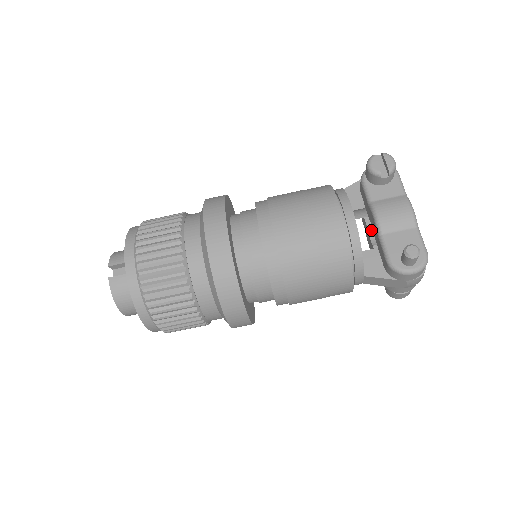
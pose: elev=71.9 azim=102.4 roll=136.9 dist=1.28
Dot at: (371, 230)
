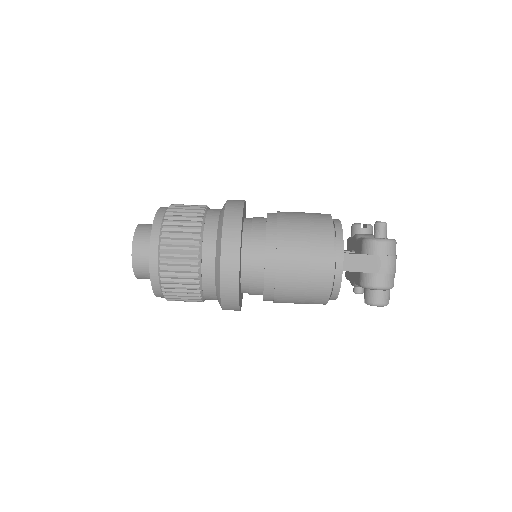
Dot at: occluded
